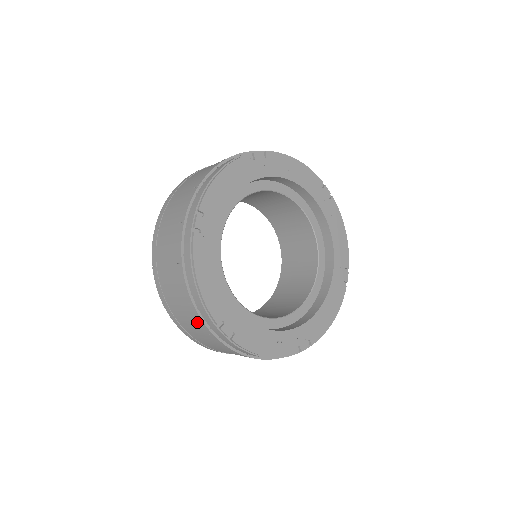
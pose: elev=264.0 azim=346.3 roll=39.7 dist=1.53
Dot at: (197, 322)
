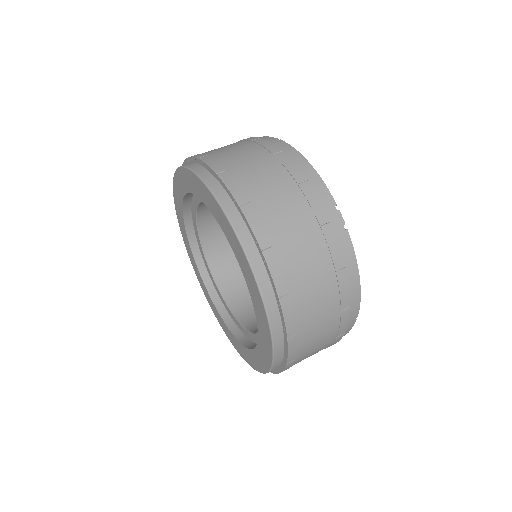
Dot at: (307, 209)
